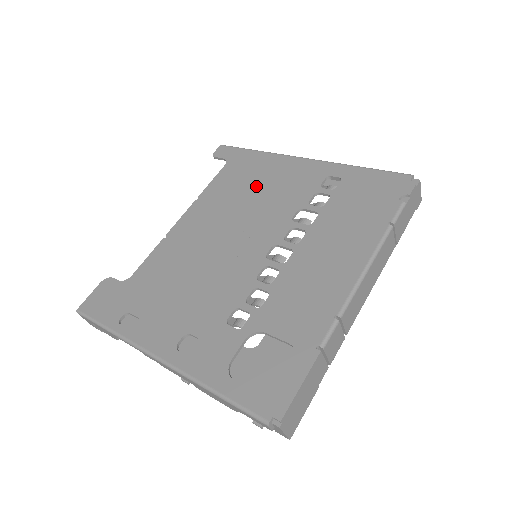
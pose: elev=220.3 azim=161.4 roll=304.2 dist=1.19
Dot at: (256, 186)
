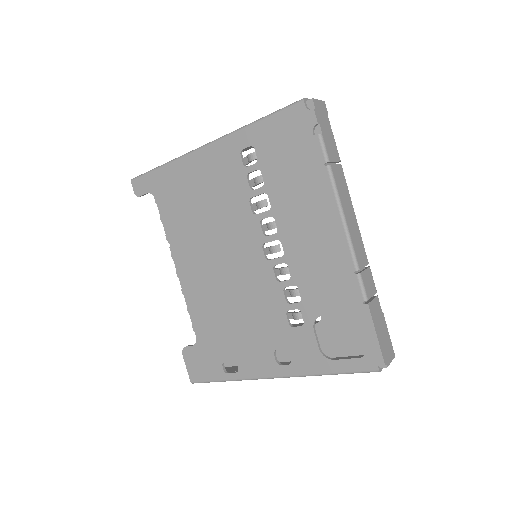
Dot at: (198, 202)
